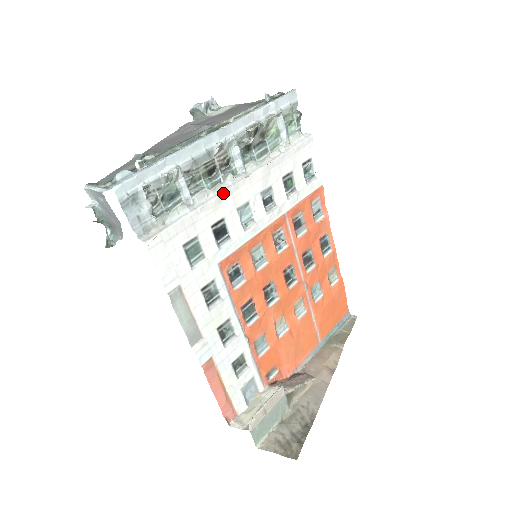
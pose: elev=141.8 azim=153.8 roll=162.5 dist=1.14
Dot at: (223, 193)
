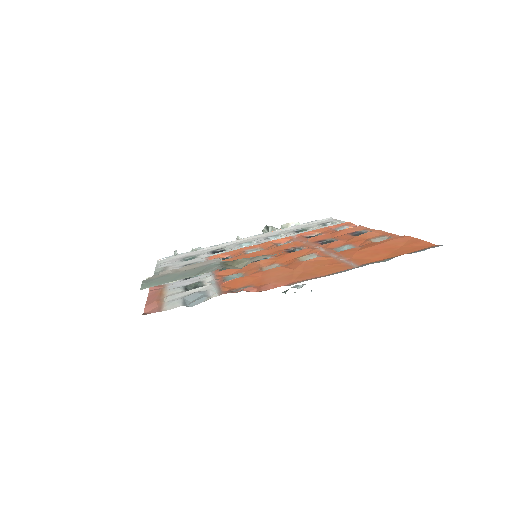
Dot at: (228, 243)
